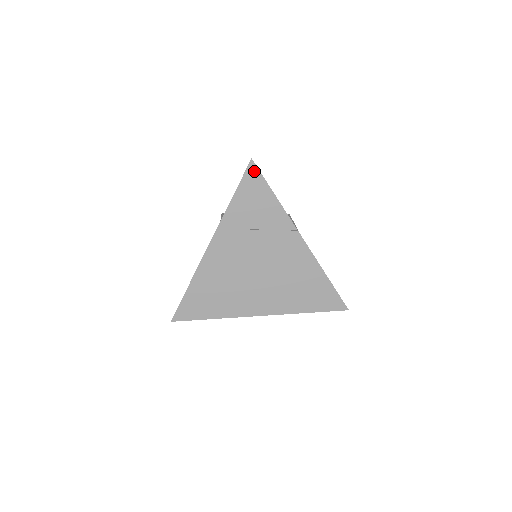
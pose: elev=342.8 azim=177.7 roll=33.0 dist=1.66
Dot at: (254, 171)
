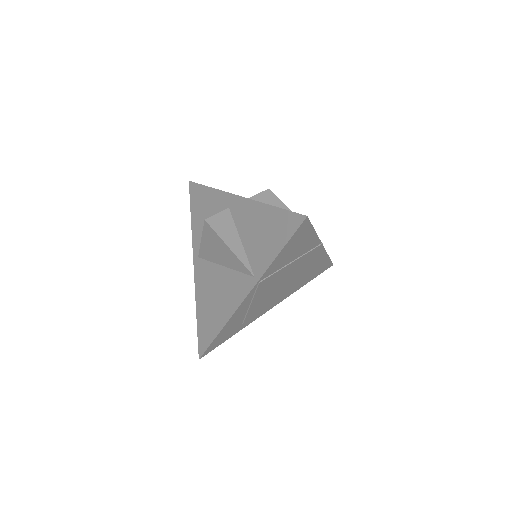
Dot at: (305, 224)
